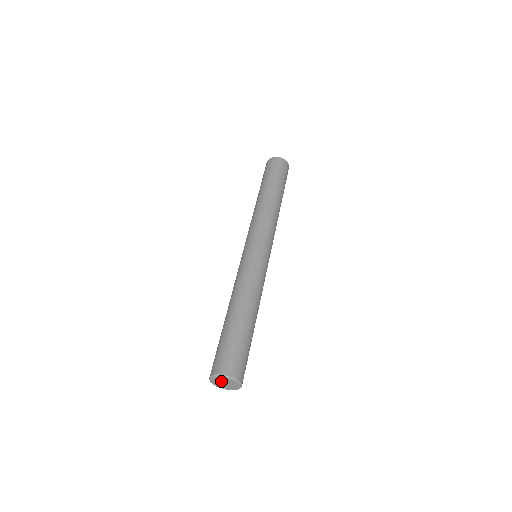
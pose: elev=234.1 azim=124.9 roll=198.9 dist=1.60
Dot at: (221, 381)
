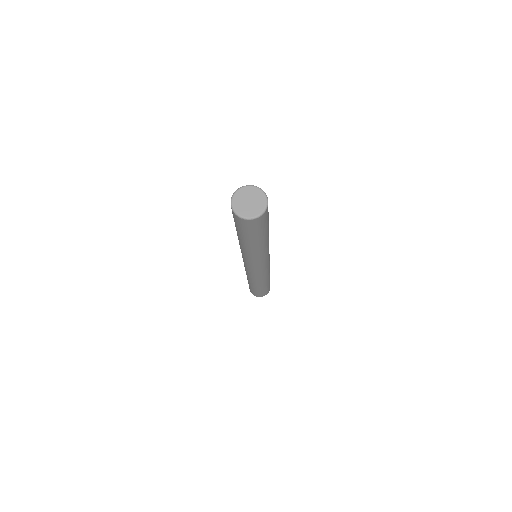
Dot at: (249, 196)
